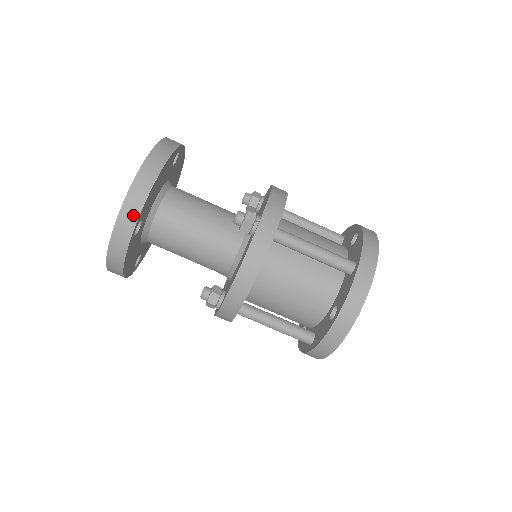
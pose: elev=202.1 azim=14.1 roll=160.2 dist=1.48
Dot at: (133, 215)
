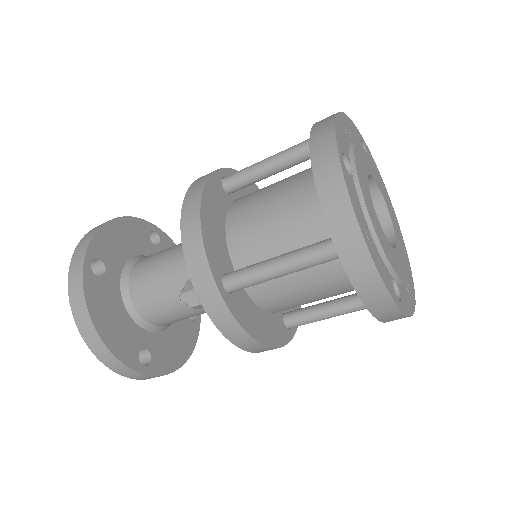
Dot at: (84, 248)
